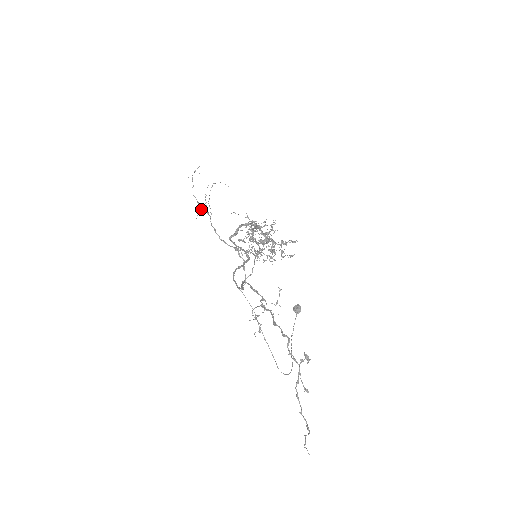
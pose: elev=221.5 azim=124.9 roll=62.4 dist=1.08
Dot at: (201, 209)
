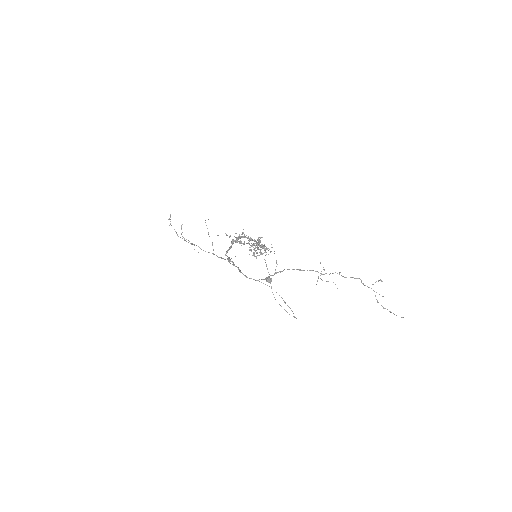
Dot at: (191, 244)
